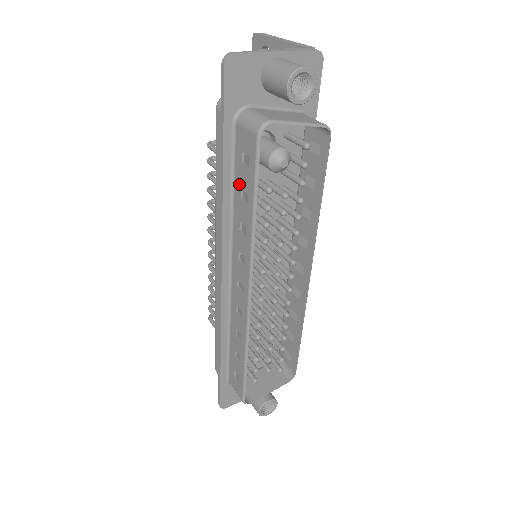
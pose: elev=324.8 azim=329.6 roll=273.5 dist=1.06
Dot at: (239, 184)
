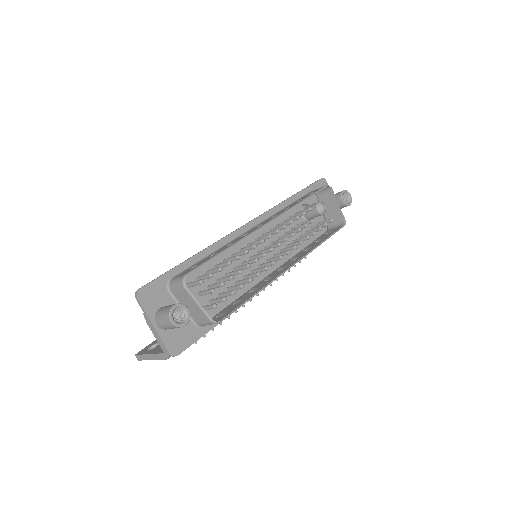
Dot at: occluded
